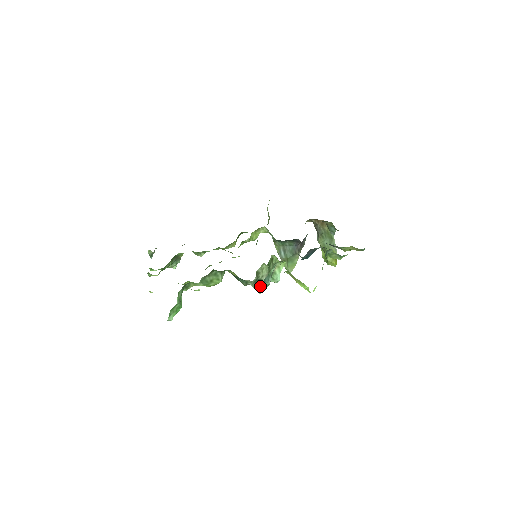
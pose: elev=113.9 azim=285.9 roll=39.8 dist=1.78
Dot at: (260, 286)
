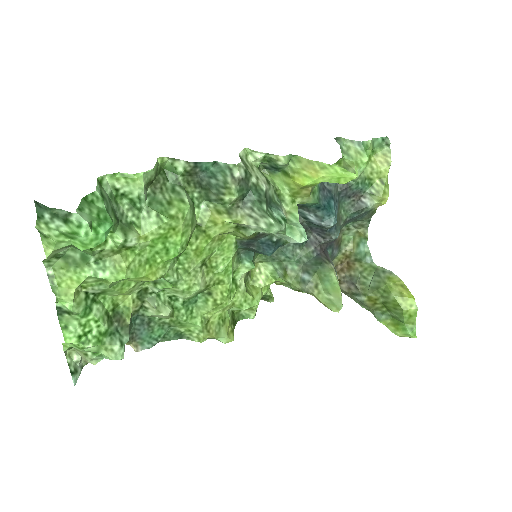
Dot at: (267, 213)
